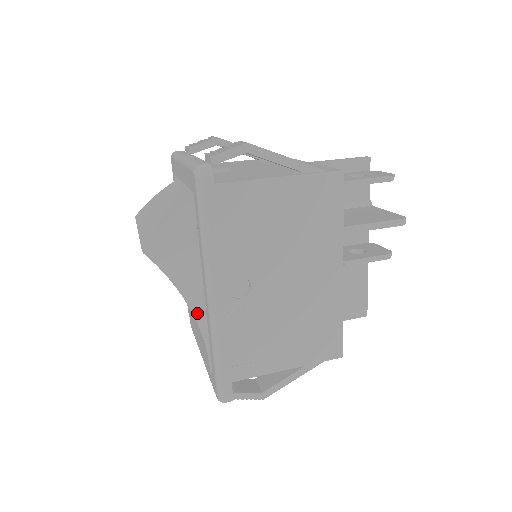
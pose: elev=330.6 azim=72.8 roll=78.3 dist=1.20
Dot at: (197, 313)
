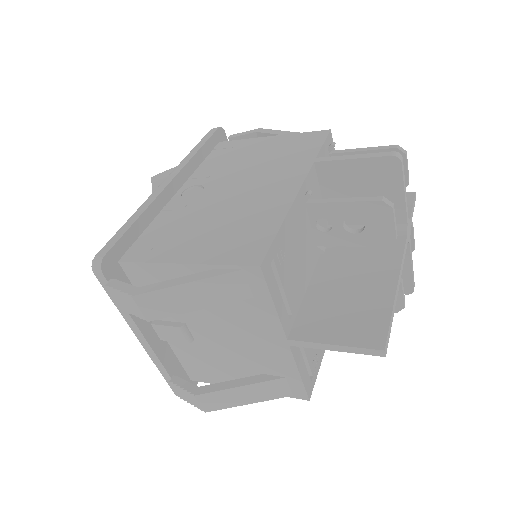
Dot at: occluded
